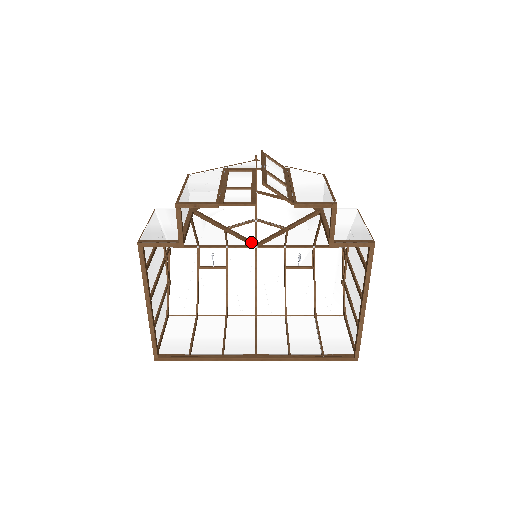
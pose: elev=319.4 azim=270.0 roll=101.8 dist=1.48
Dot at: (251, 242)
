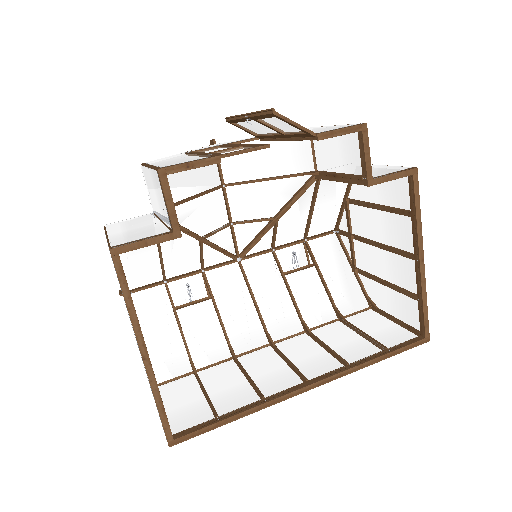
Dot at: (232, 254)
